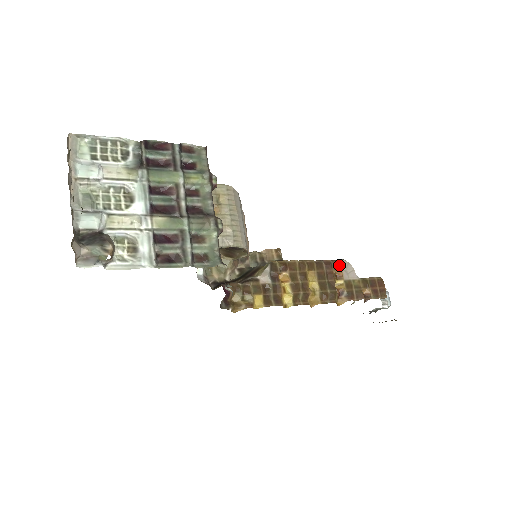
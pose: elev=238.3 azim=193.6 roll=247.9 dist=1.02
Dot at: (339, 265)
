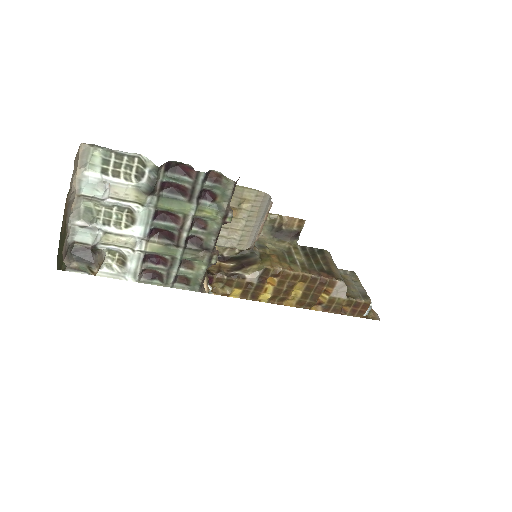
Dot at: (334, 284)
